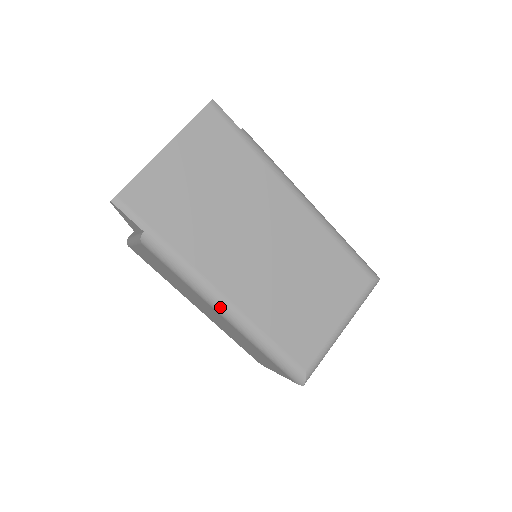
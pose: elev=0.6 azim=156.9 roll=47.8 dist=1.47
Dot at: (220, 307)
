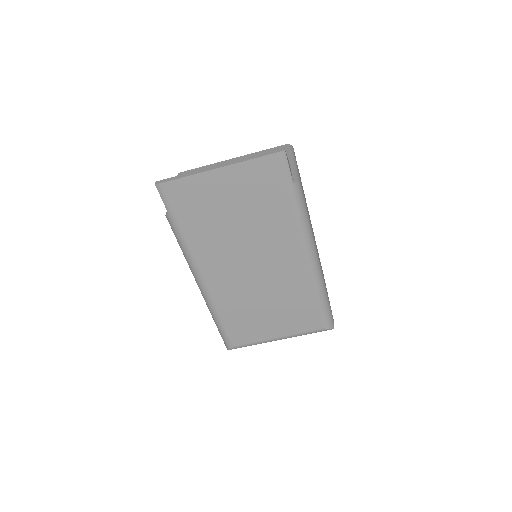
Dot at: (198, 283)
